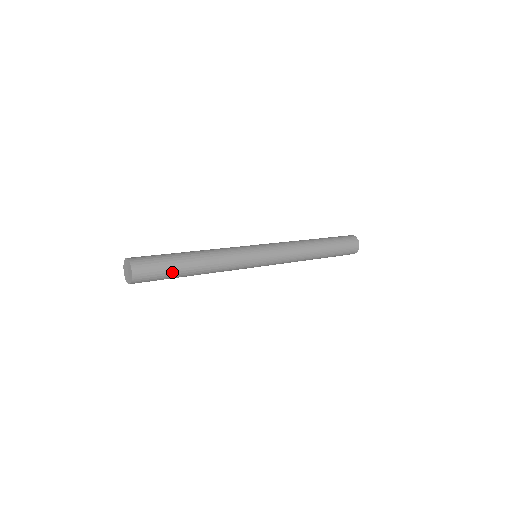
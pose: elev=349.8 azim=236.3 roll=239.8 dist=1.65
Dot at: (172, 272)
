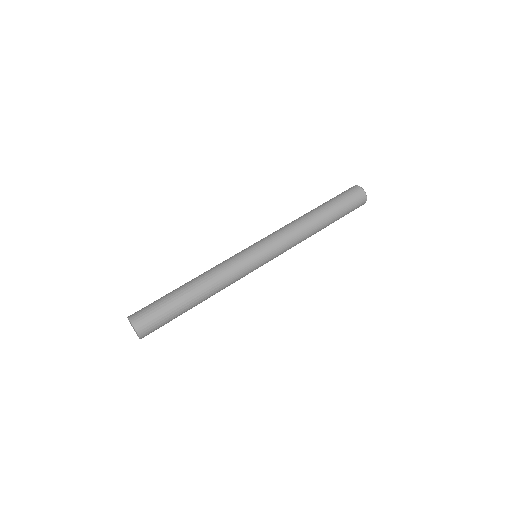
Dot at: occluded
